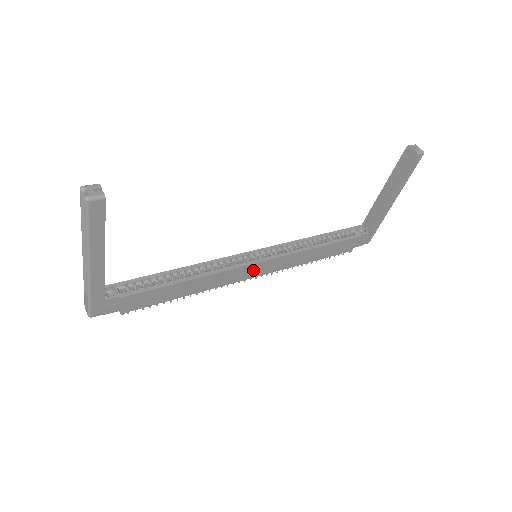
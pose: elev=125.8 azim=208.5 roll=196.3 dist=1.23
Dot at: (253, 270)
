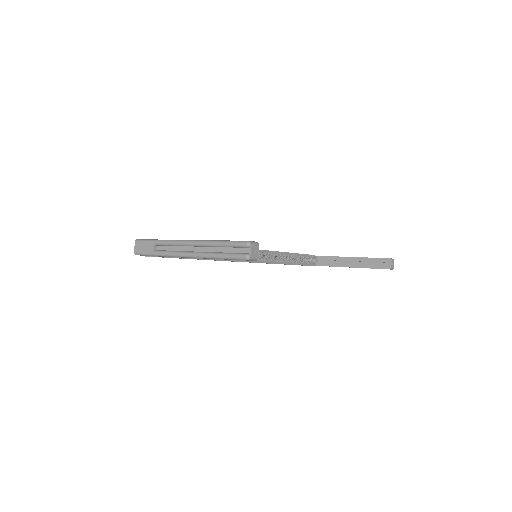
Dot at: occluded
